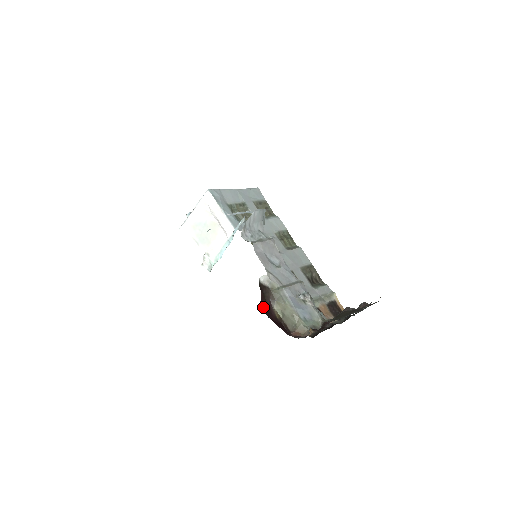
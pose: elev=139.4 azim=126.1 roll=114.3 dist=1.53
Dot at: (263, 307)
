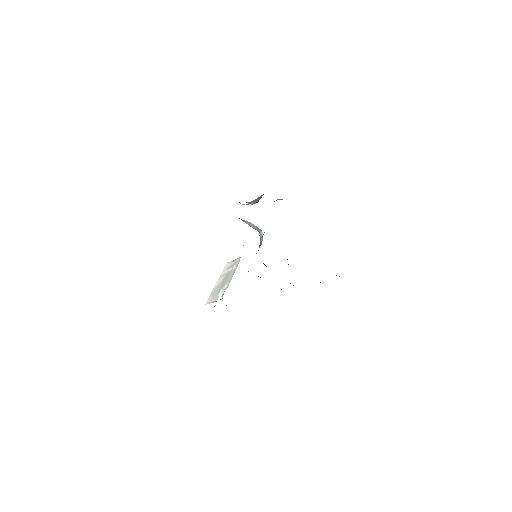
Dot at: occluded
